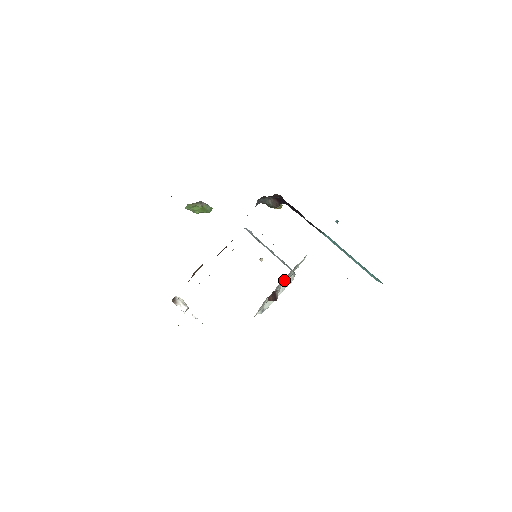
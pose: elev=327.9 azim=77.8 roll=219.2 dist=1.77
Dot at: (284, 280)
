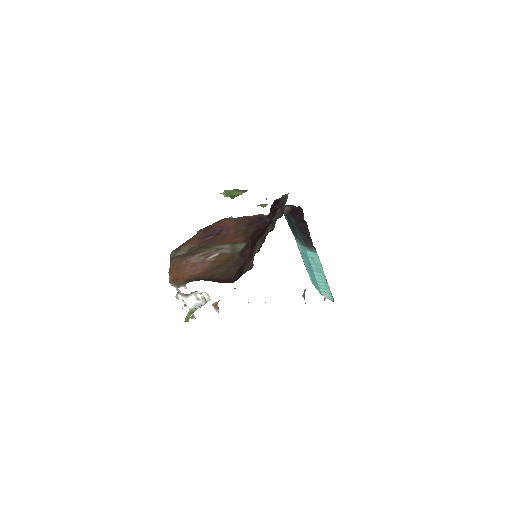
Dot at: occluded
